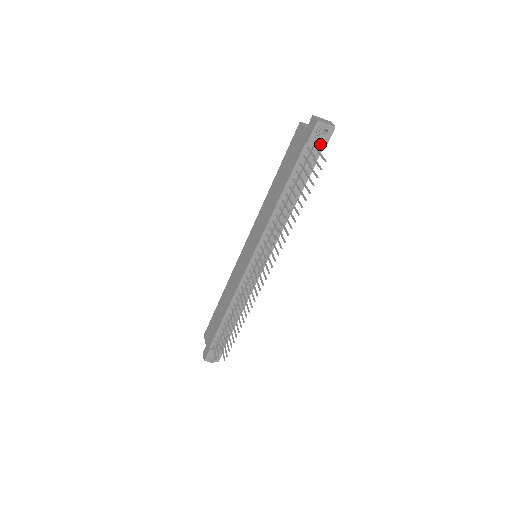
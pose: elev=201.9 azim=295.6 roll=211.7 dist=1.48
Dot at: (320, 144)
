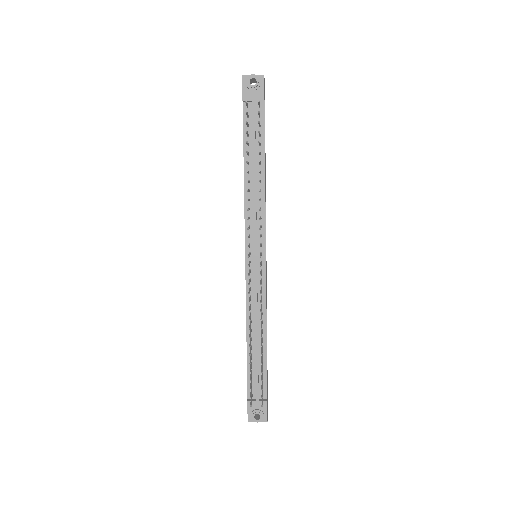
Dot at: (257, 97)
